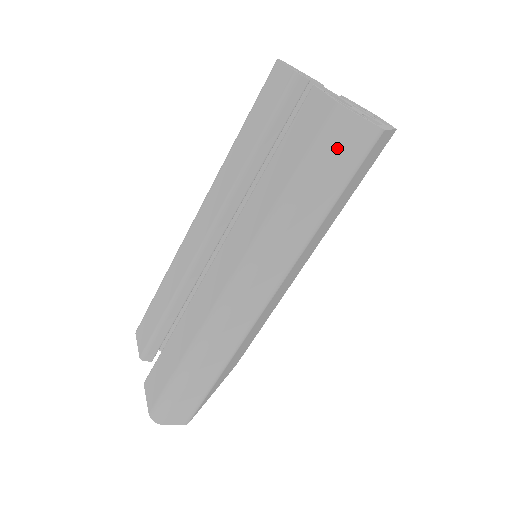
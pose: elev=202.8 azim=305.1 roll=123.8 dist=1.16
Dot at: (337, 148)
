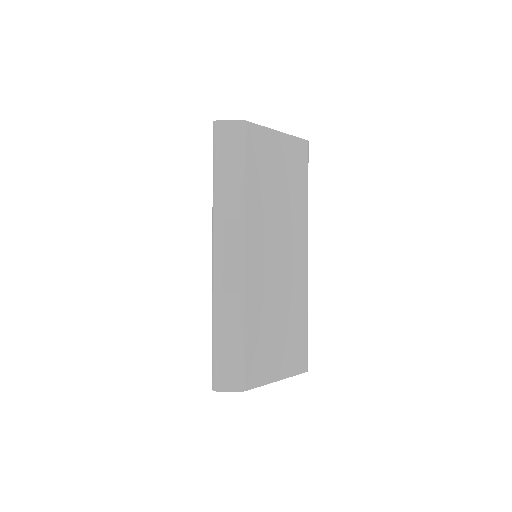
Dot at: (222, 140)
